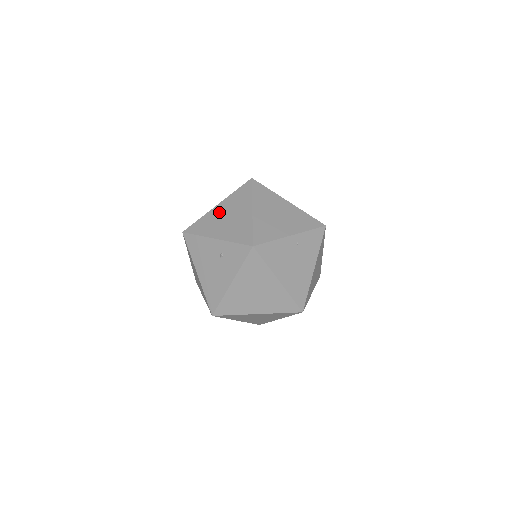
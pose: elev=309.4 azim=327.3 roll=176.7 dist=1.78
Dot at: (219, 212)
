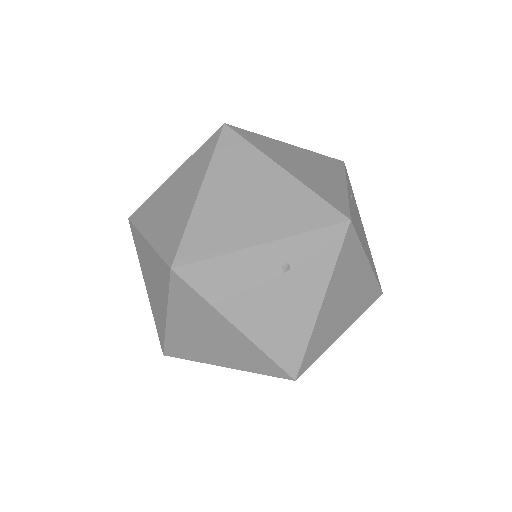
Dot at: (218, 199)
